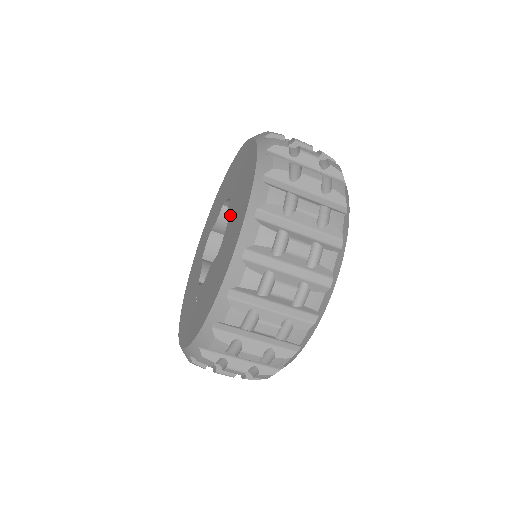
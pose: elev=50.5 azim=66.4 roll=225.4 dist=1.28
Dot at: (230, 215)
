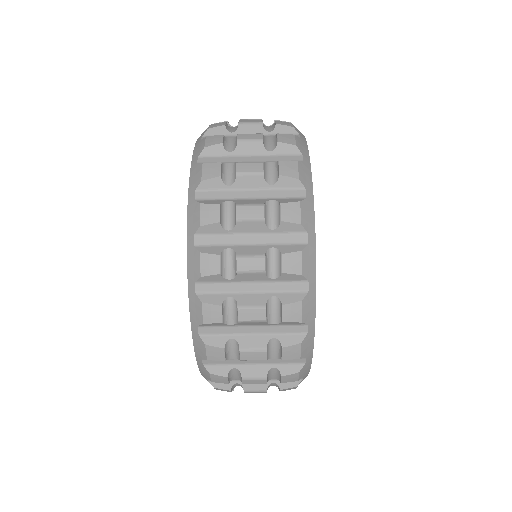
Dot at: occluded
